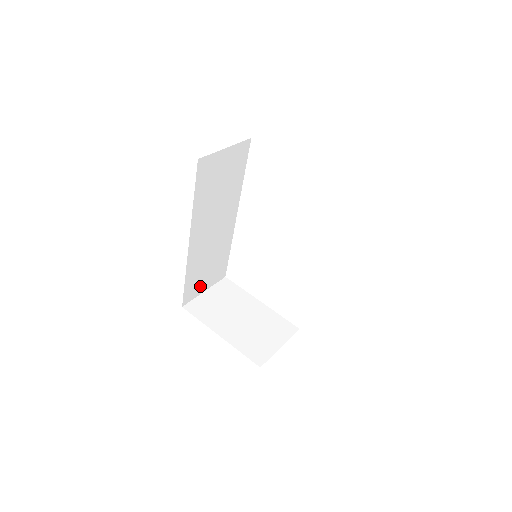
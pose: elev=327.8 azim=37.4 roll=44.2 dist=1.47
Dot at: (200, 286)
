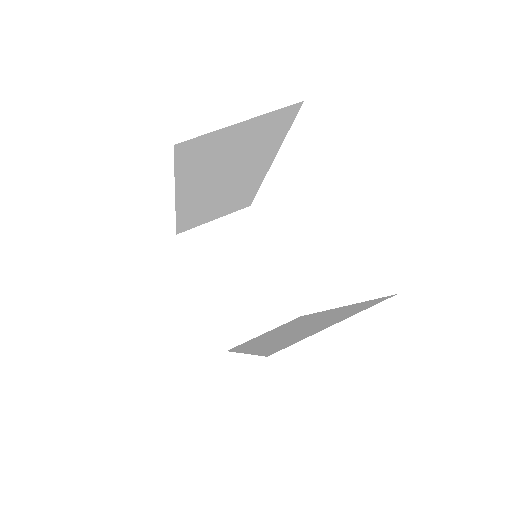
Dot at: (205, 219)
